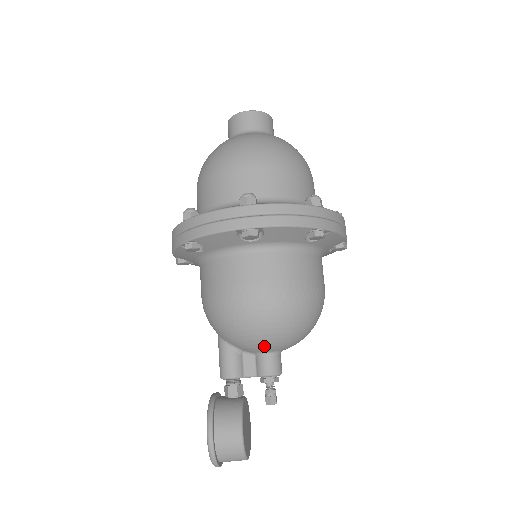
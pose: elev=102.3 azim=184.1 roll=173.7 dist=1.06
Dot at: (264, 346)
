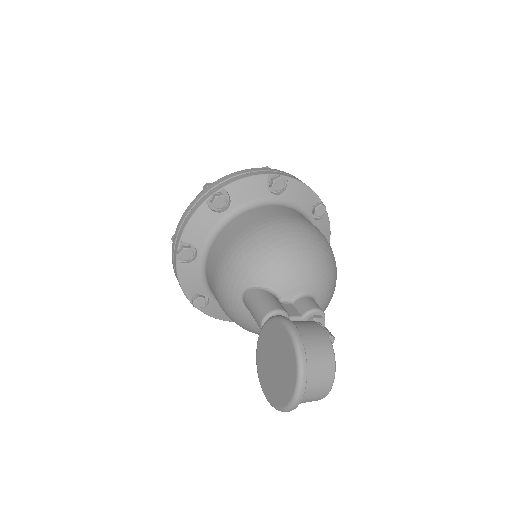
Dot at: (306, 276)
